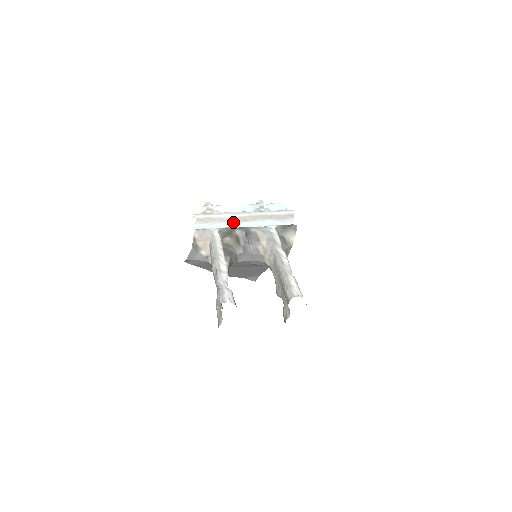
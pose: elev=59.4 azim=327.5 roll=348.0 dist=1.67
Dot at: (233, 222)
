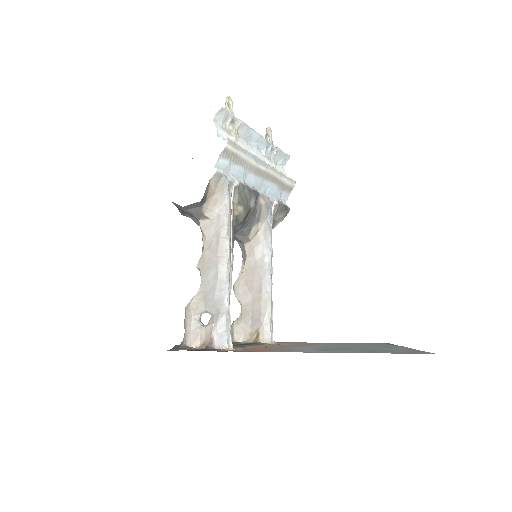
Dot at: (250, 174)
